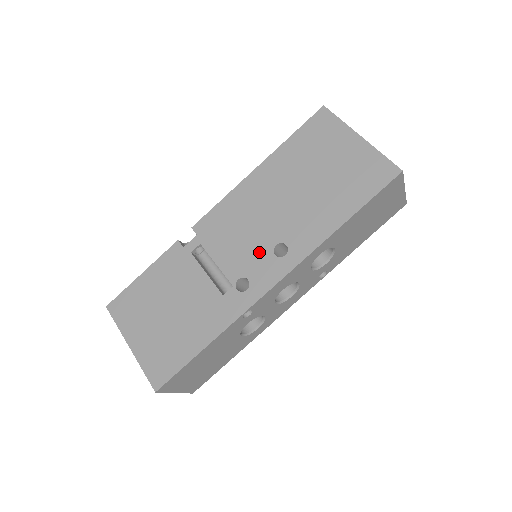
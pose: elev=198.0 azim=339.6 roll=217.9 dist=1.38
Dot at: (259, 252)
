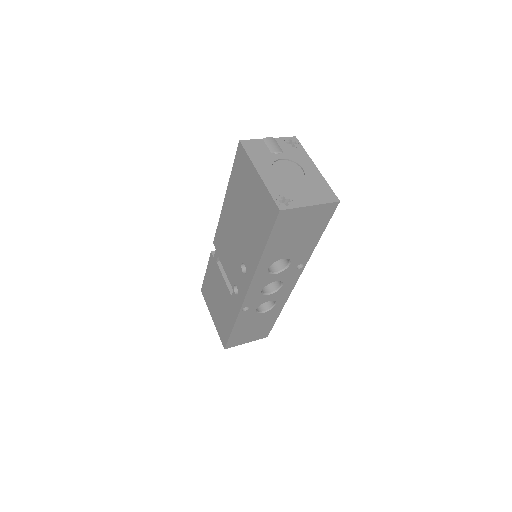
Dot at: (237, 268)
